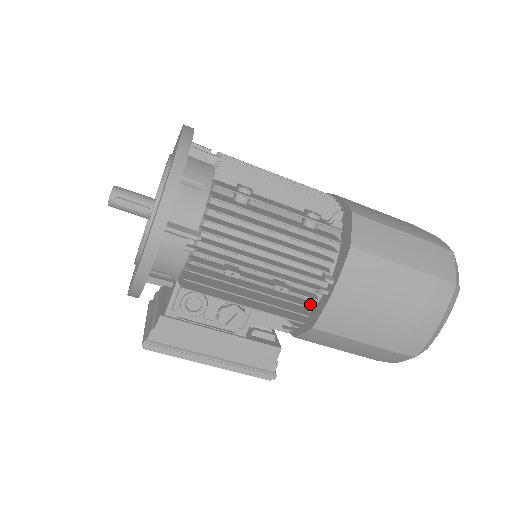
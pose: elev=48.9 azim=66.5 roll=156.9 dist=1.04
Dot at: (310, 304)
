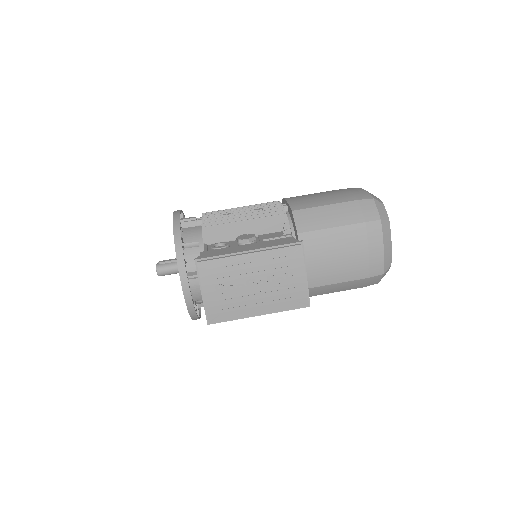
Dot at: occluded
